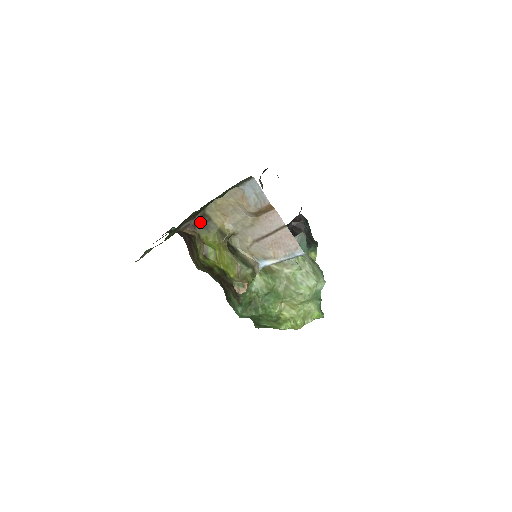
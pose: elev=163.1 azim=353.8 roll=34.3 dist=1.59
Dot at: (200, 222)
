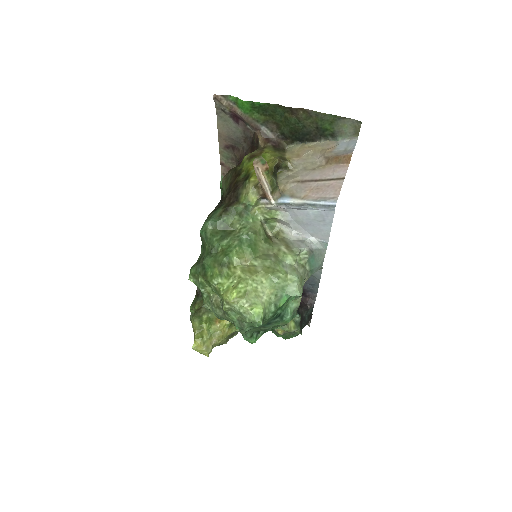
Dot at: (276, 145)
